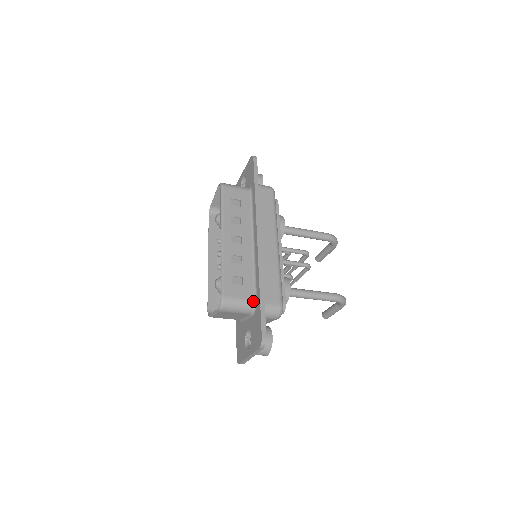
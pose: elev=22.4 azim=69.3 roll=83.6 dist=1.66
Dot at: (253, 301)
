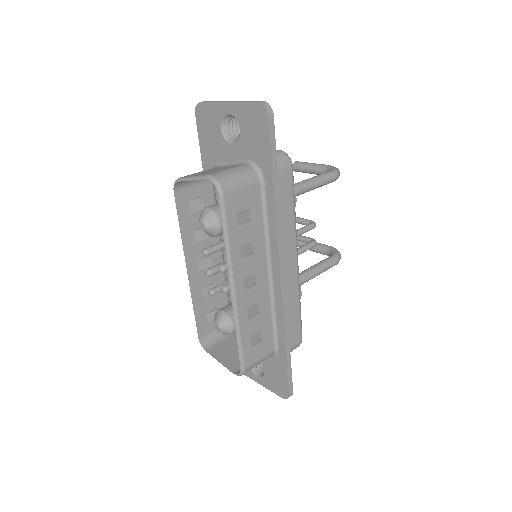
Dot at: (273, 351)
